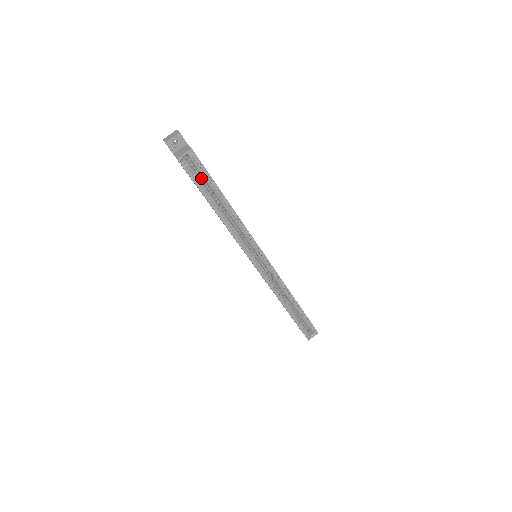
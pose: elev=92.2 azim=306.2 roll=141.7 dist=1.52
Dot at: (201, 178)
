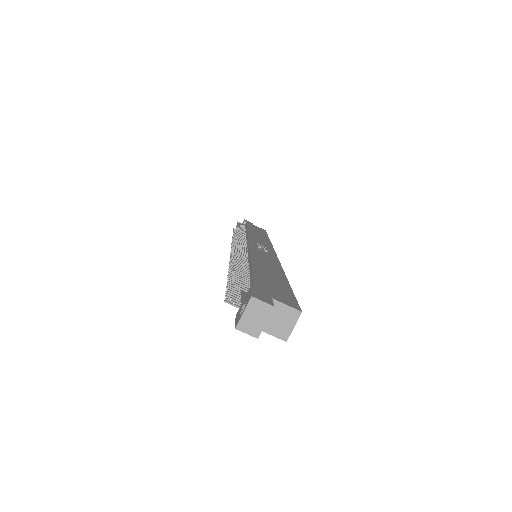
Dot at: occluded
